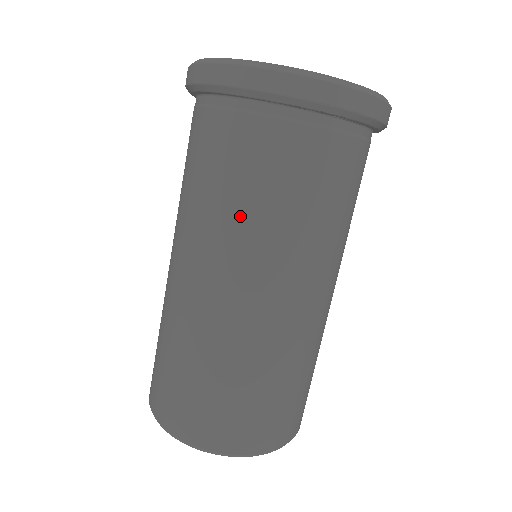
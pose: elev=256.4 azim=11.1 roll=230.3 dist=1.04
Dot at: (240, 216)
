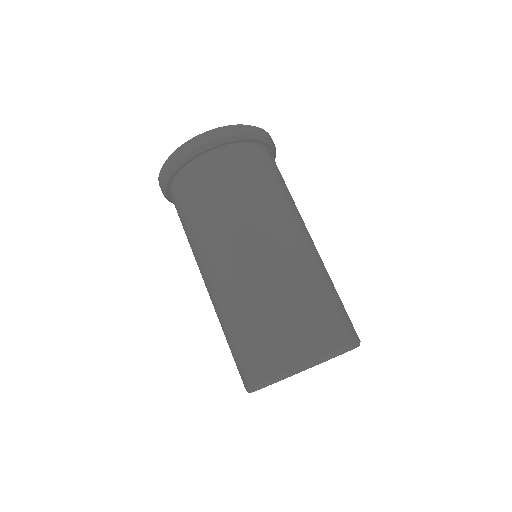
Dot at: (254, 200)
